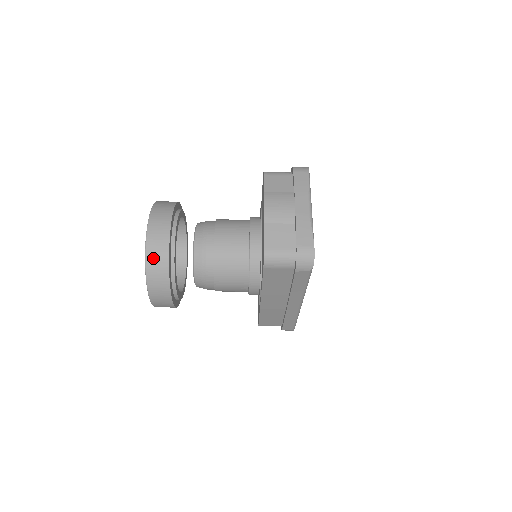
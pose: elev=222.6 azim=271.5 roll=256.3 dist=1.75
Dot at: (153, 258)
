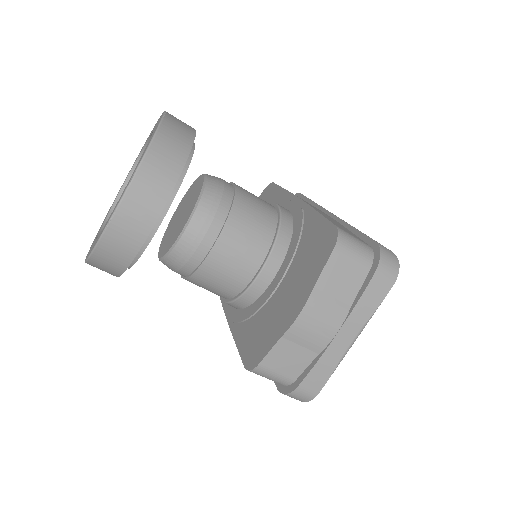
Dot at: (107, 252)
